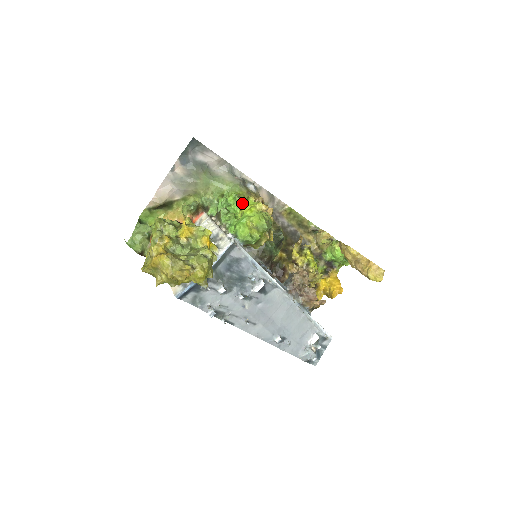
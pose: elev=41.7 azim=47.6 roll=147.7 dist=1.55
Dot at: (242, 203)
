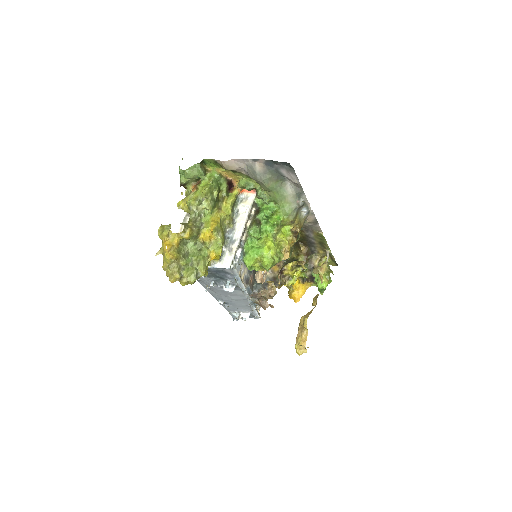
Dot at: (276, 231)
